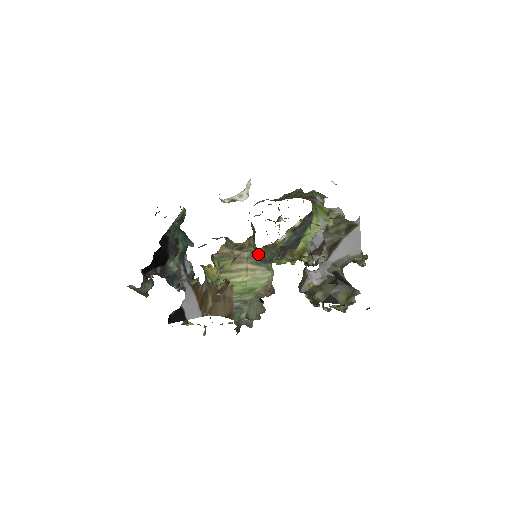
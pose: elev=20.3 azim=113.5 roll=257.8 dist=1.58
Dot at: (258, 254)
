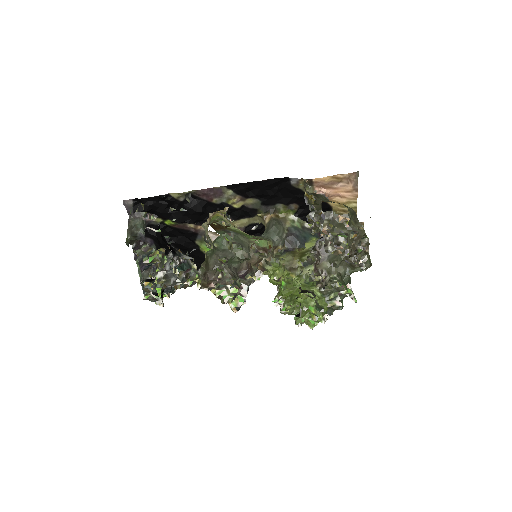
Dot at: (264, 232)
